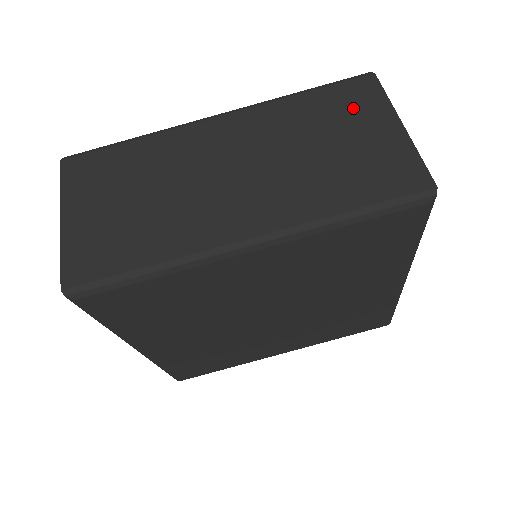
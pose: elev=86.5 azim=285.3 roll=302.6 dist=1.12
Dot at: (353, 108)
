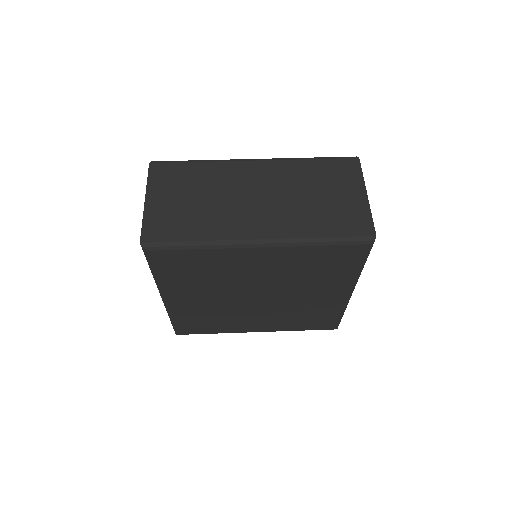
Dot at: (340, 177)
